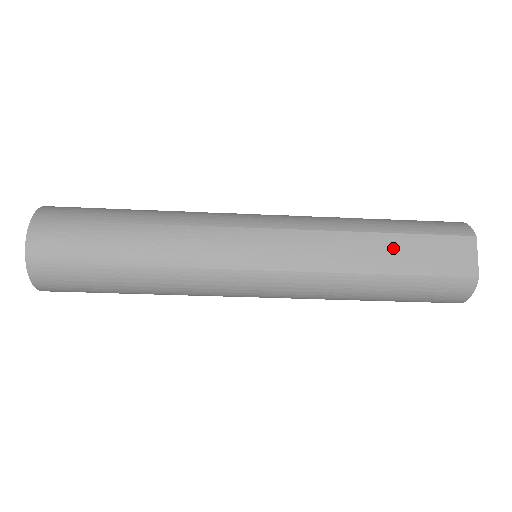
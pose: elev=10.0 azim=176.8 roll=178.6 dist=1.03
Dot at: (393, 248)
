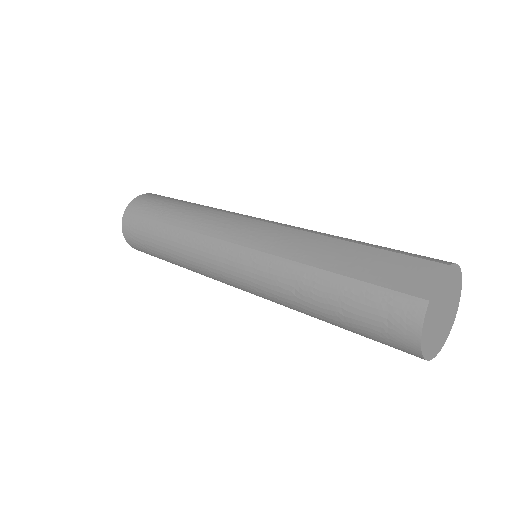
Dot at: (351, 254)
